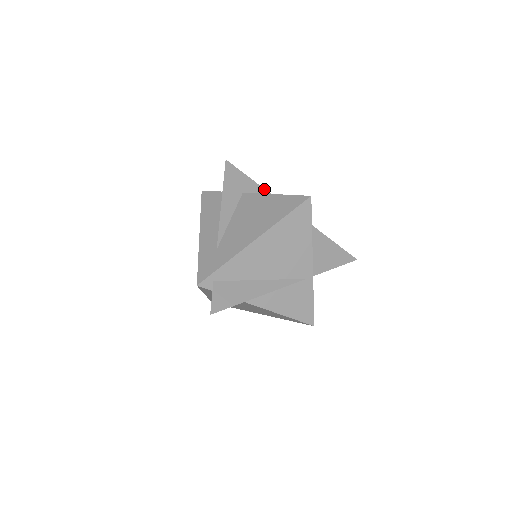
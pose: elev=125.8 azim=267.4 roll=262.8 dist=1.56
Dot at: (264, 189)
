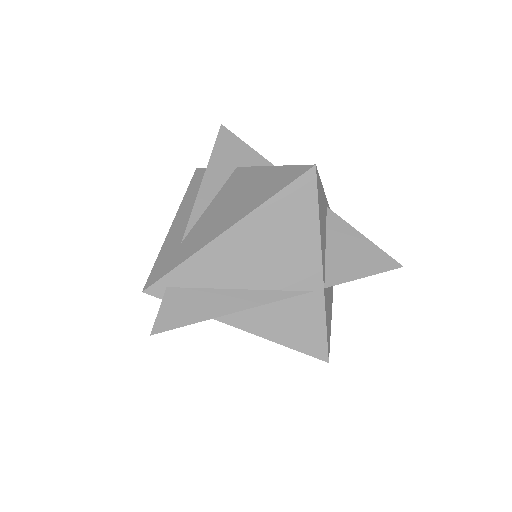
Dot at: (270, 163)
